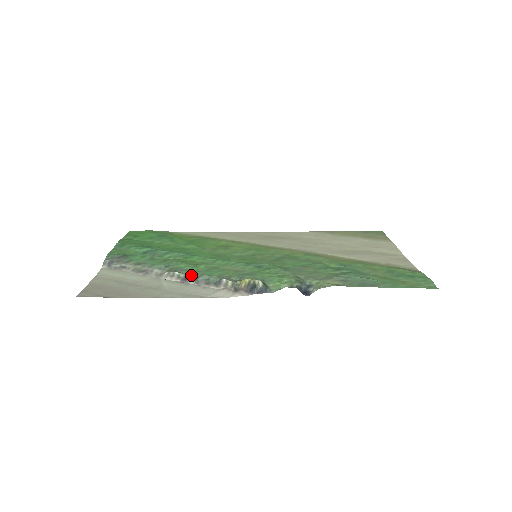
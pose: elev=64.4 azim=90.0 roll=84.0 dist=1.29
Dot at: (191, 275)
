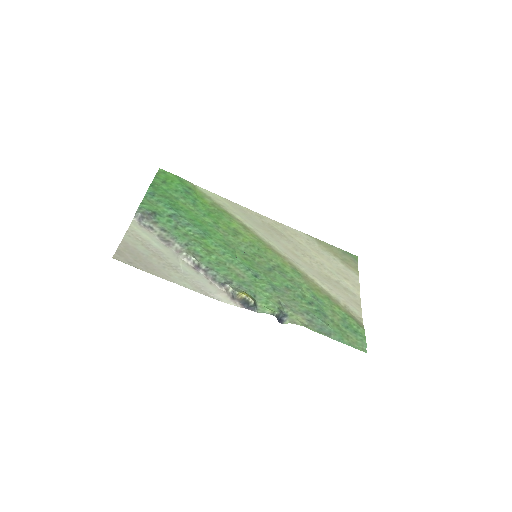
Dot at: (203, 265)
